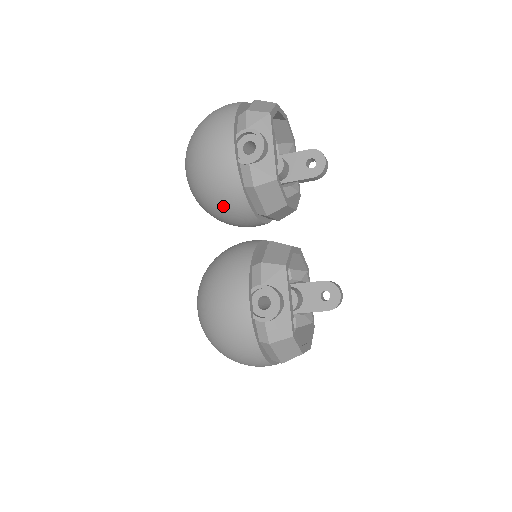
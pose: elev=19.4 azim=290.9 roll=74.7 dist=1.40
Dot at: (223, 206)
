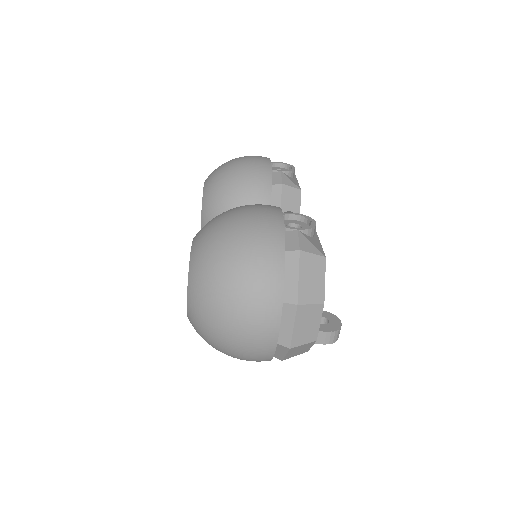
Dot at: (245, 193)
